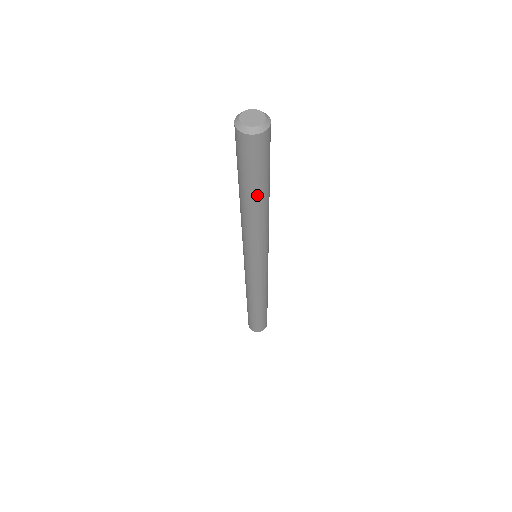
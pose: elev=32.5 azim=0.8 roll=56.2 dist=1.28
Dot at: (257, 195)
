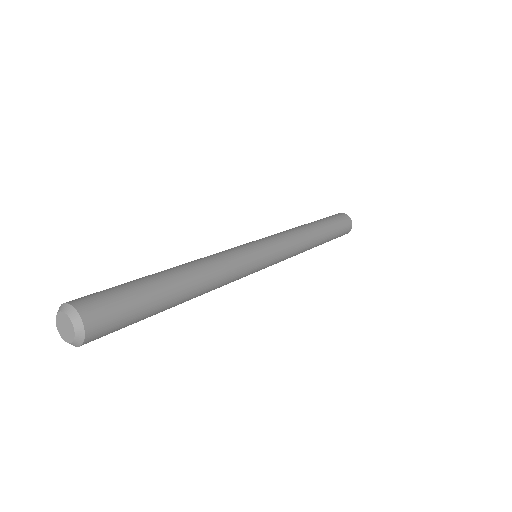
Dot at: (171, 302)
